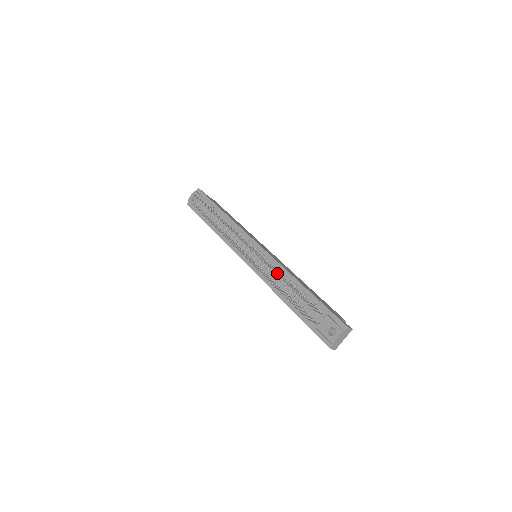
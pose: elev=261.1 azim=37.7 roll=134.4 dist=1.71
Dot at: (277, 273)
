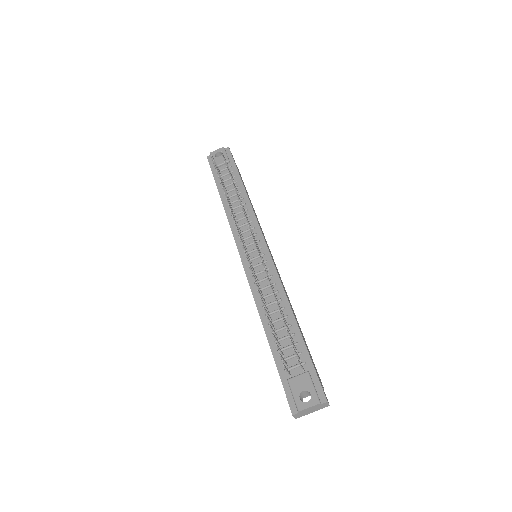
Dot at: (273, 290)
